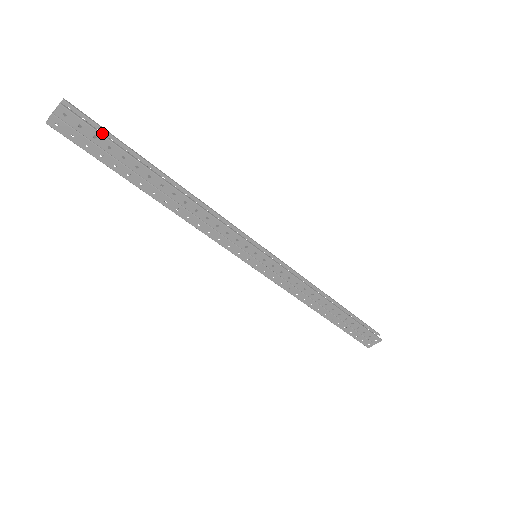
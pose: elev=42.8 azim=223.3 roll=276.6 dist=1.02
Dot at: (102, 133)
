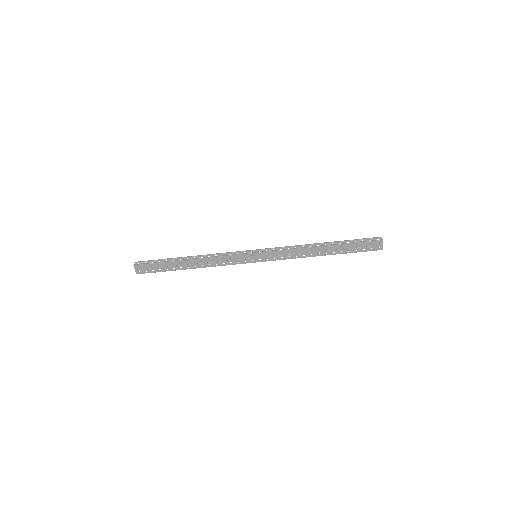
Dot at: (152, 263)
